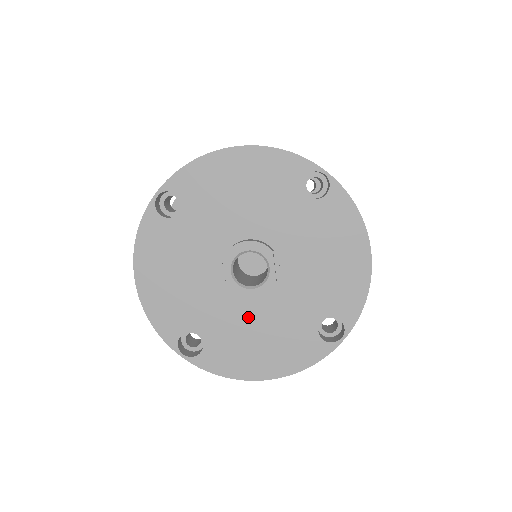
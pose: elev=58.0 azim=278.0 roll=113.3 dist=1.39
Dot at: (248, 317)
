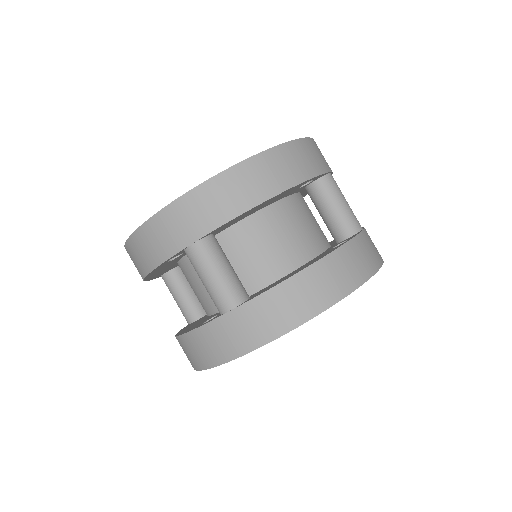
Dot at: occluded
